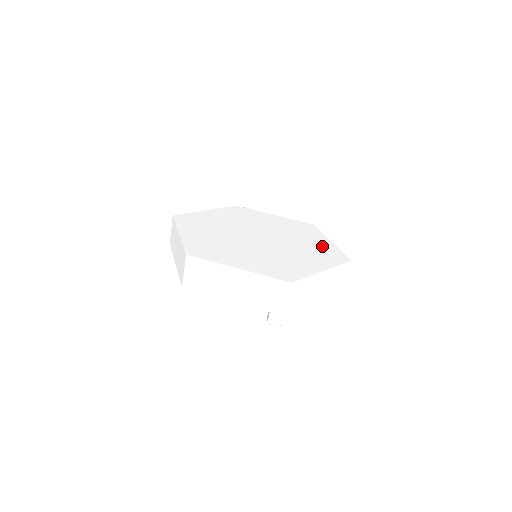
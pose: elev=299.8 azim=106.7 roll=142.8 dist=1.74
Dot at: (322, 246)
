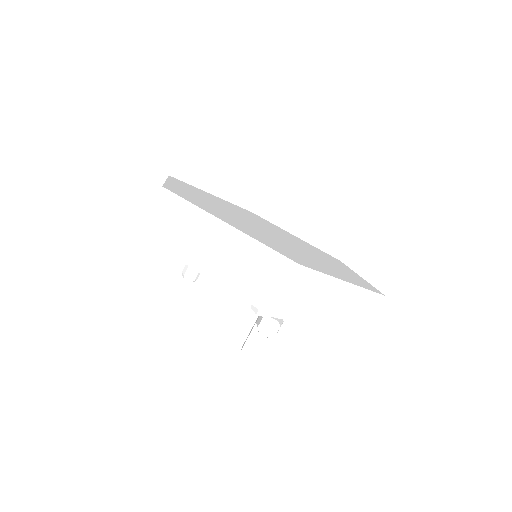
Dot at: (348, 272)
